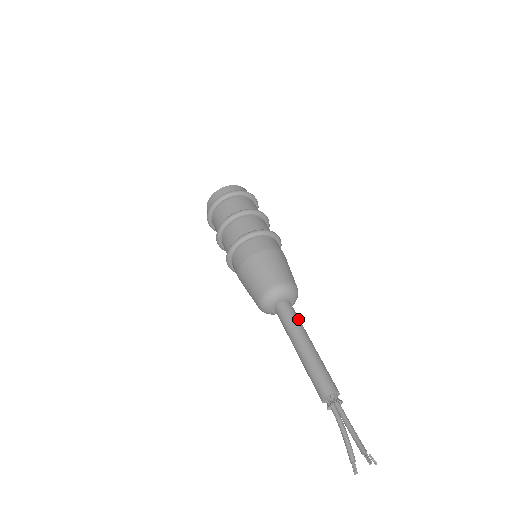
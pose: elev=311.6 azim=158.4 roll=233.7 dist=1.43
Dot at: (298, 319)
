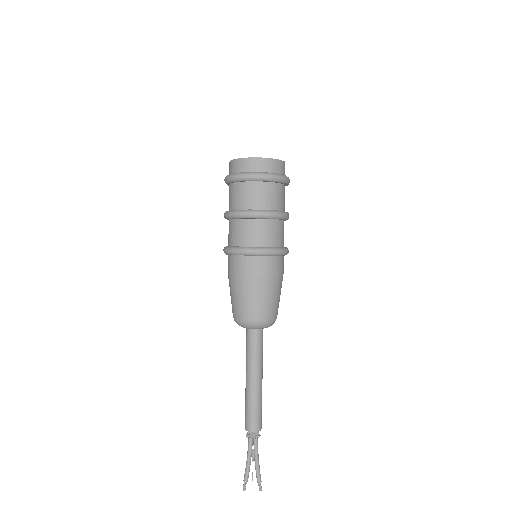
Dot at: occluded
